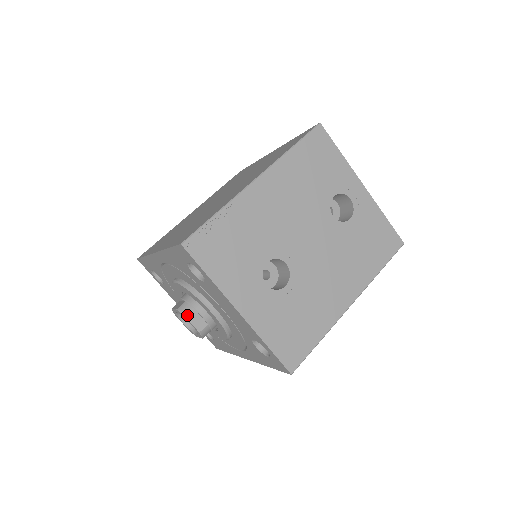
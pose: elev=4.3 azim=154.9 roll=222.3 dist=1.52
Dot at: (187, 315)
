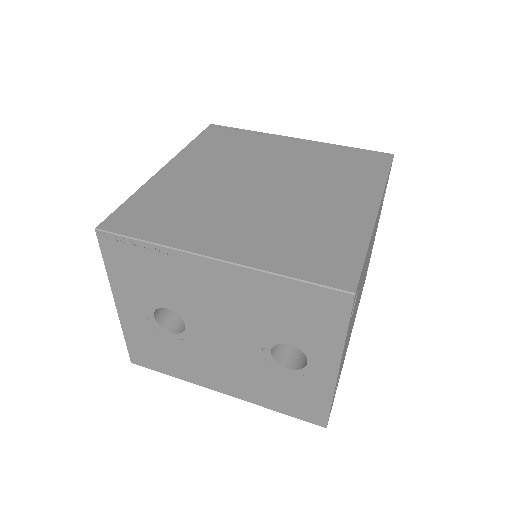
Dot at: occluded
